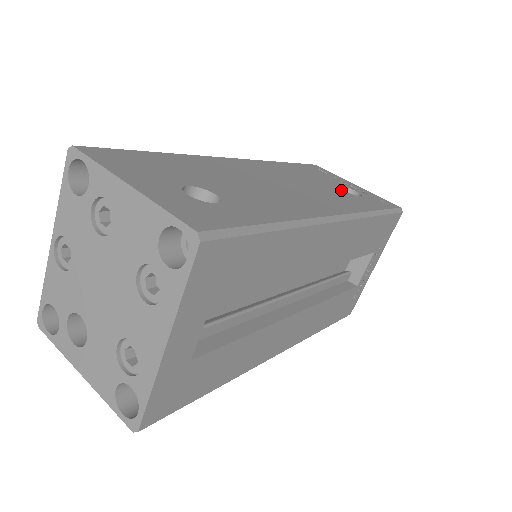
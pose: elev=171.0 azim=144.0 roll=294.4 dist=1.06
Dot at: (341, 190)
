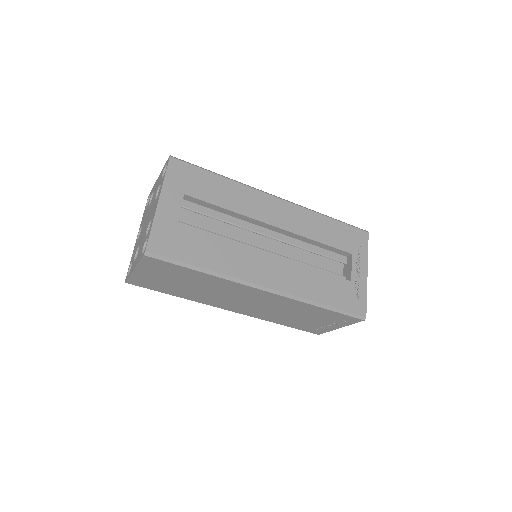
Dot at: occluded
